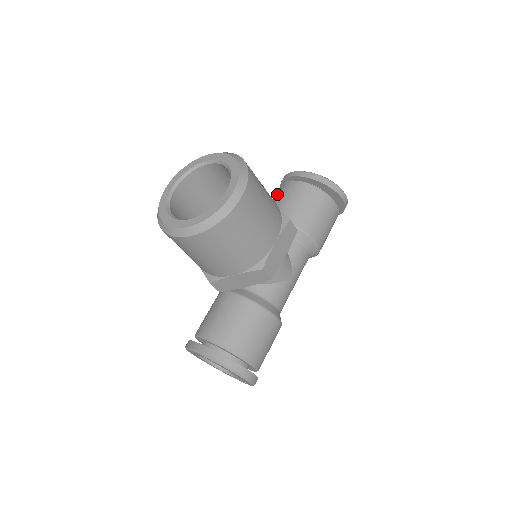
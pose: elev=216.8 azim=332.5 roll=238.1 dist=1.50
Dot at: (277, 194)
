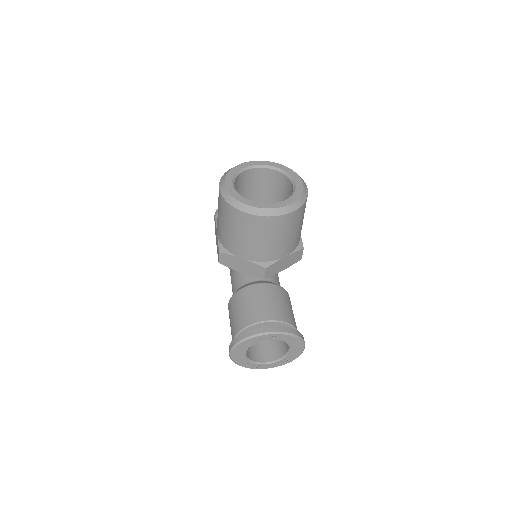
Dot at: occluded
